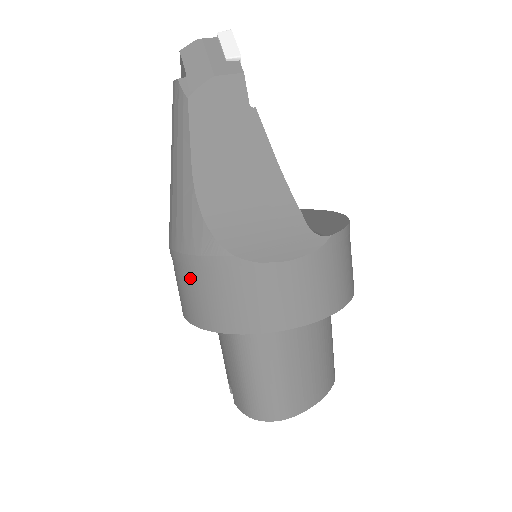
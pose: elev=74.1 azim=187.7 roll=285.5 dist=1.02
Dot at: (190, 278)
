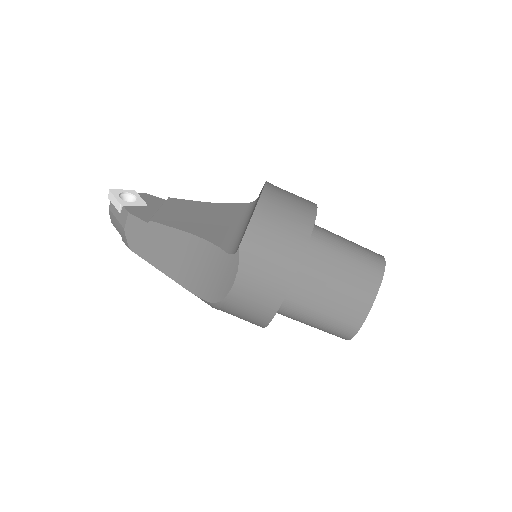
Dot at: occluded
